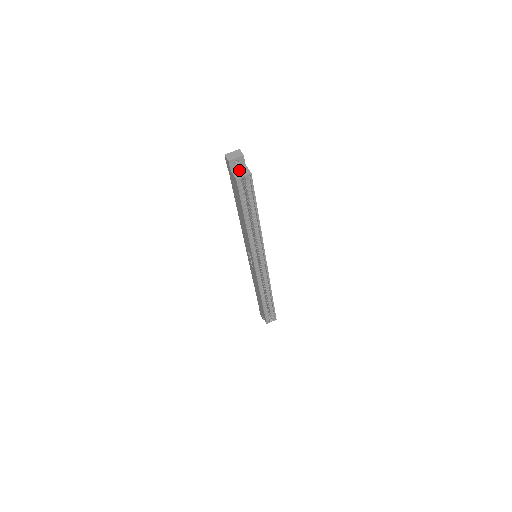
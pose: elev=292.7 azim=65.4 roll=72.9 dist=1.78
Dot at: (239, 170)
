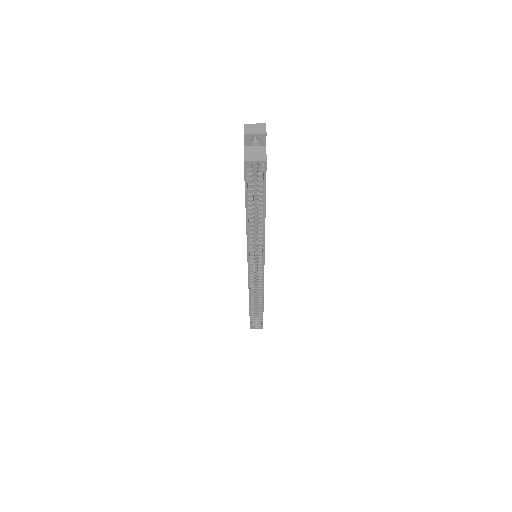
Dot at: (254, 151)
